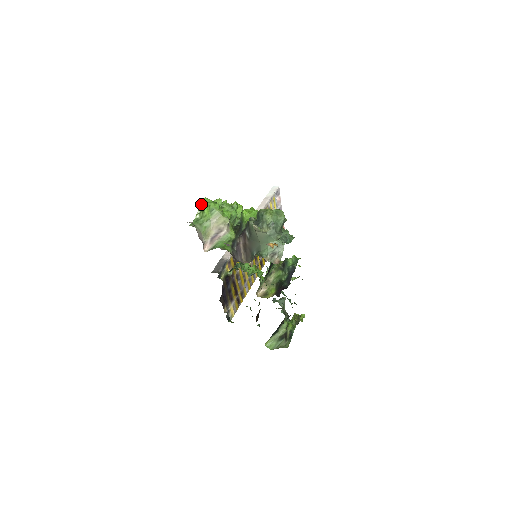
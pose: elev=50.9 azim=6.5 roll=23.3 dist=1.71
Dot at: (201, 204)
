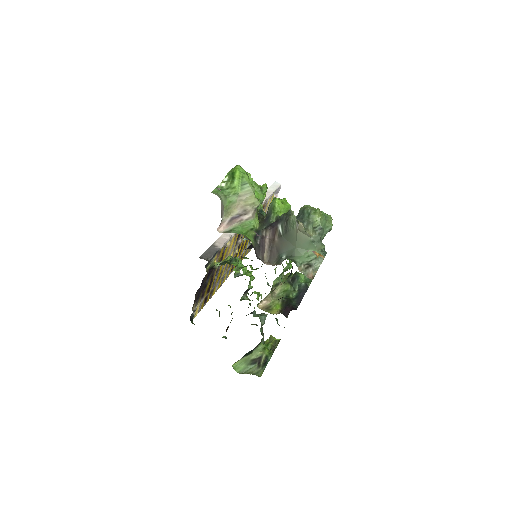
Dot at: (231, 171)
